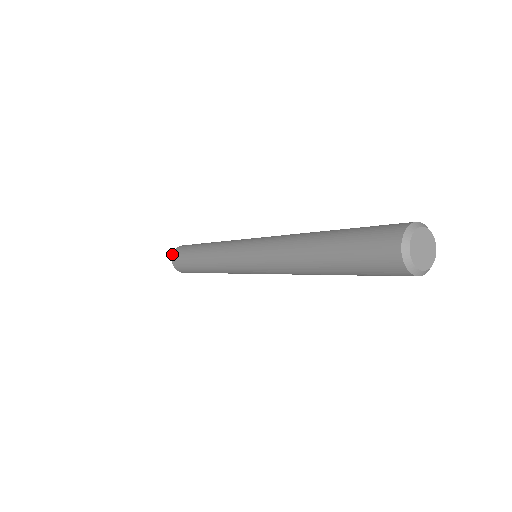
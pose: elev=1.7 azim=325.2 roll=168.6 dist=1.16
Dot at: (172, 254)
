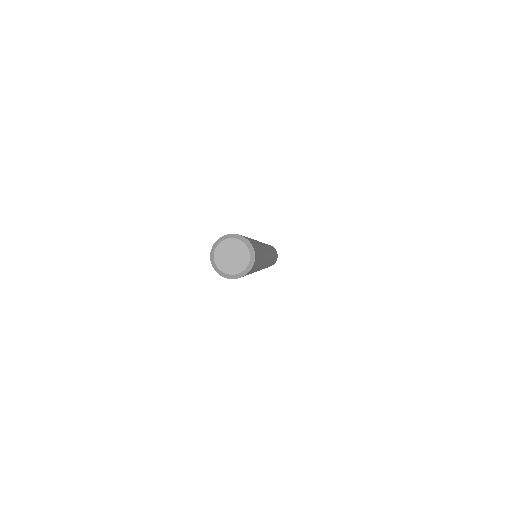
Dot at: occluded
